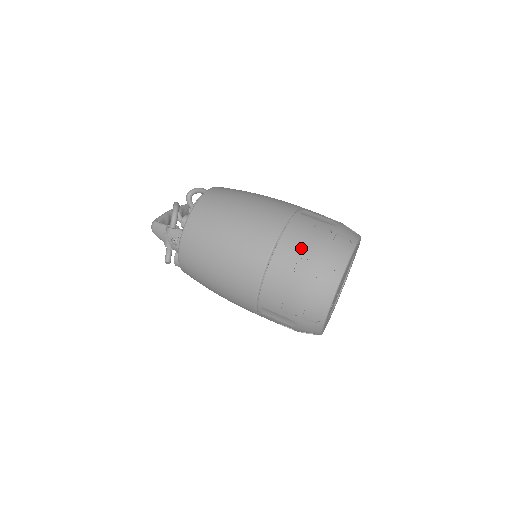
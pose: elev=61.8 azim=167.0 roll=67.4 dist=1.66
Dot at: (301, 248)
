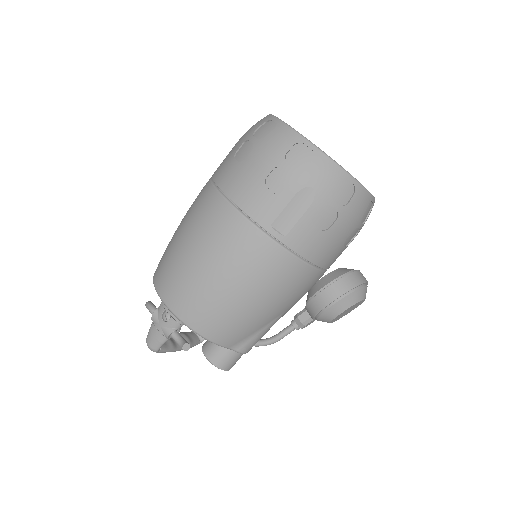
Dot at: (229, 156)
